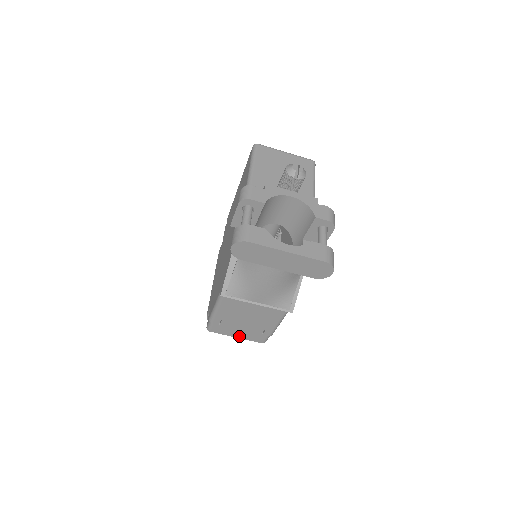
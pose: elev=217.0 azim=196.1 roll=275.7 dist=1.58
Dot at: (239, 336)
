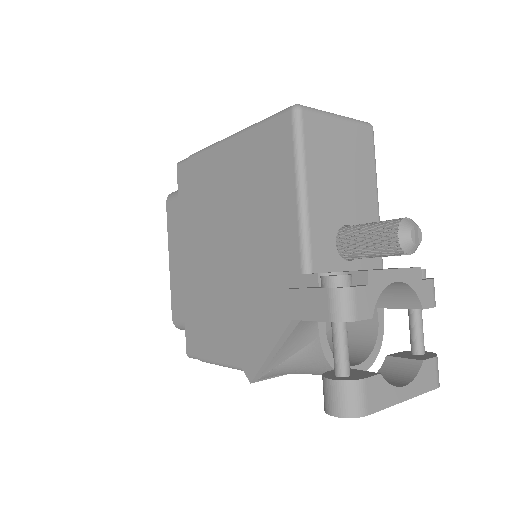
Dot at: occluded
